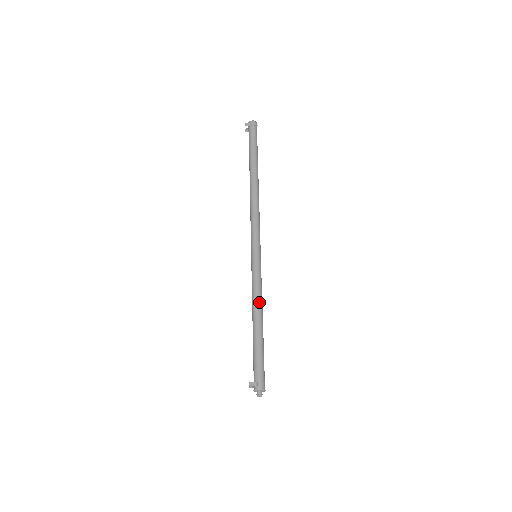
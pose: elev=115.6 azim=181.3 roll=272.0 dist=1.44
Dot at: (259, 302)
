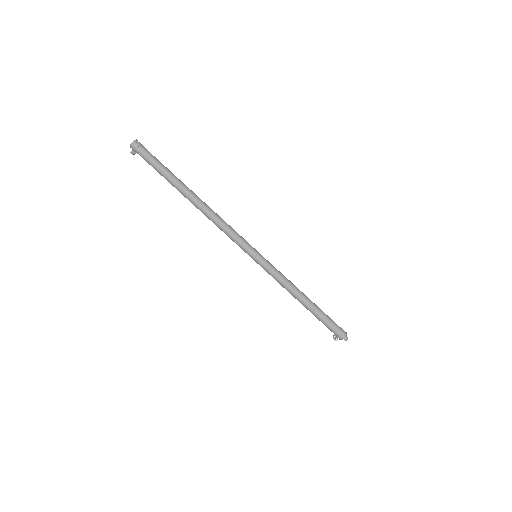
Dot at: (290, 290)
